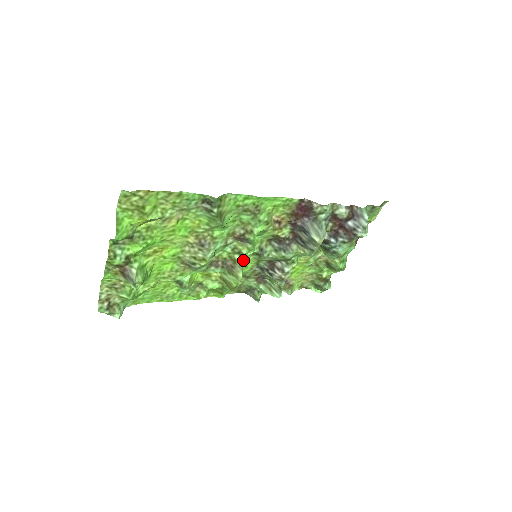
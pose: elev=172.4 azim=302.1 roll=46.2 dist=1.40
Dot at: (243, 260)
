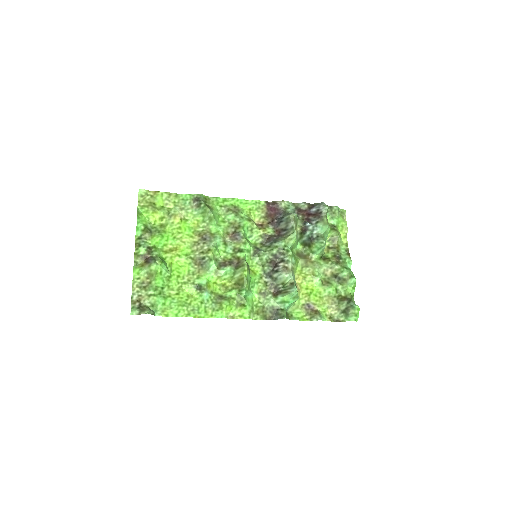
Dot at: (244, 254)
